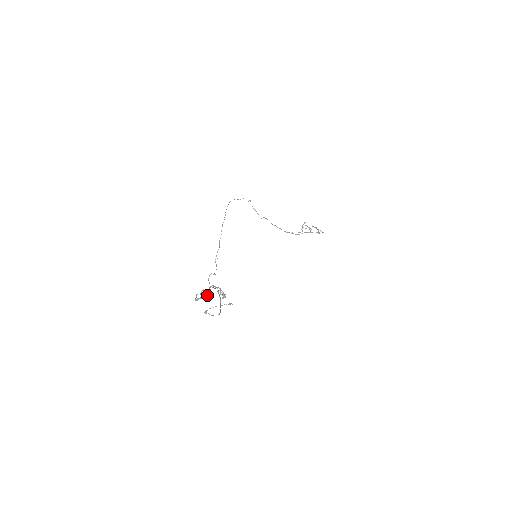
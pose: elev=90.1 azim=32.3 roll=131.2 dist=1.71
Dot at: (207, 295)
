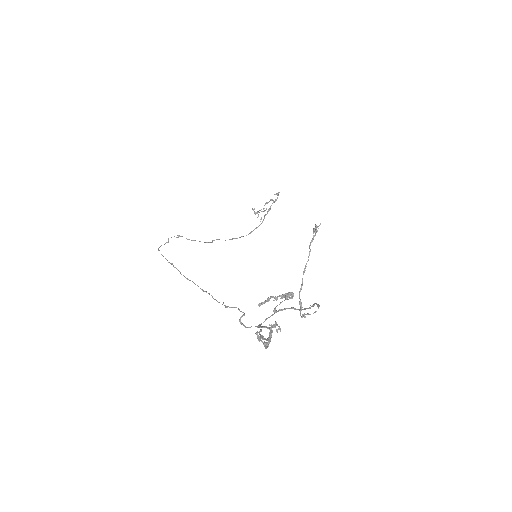
Dot at: occluded
